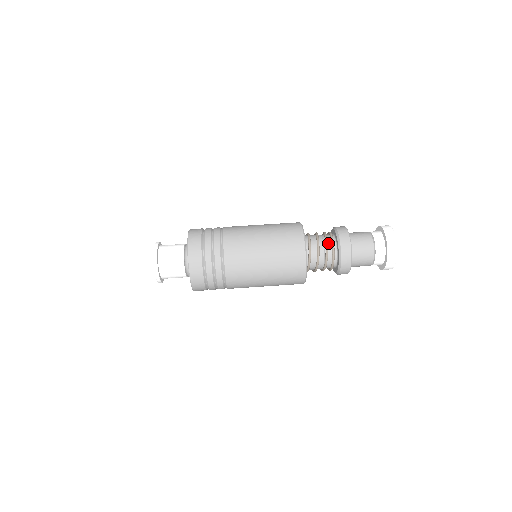
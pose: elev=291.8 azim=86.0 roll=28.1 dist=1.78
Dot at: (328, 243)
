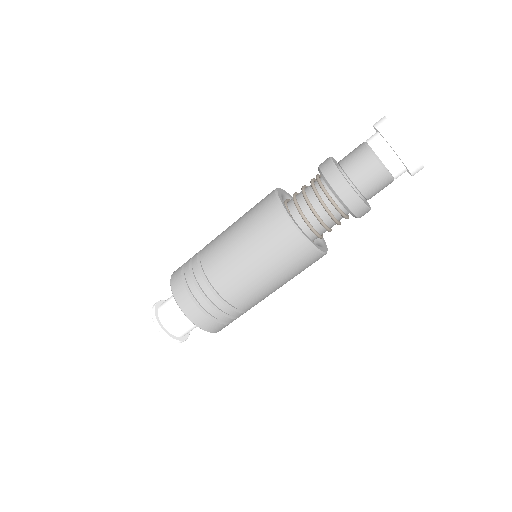
Dot at: (324, 201)
